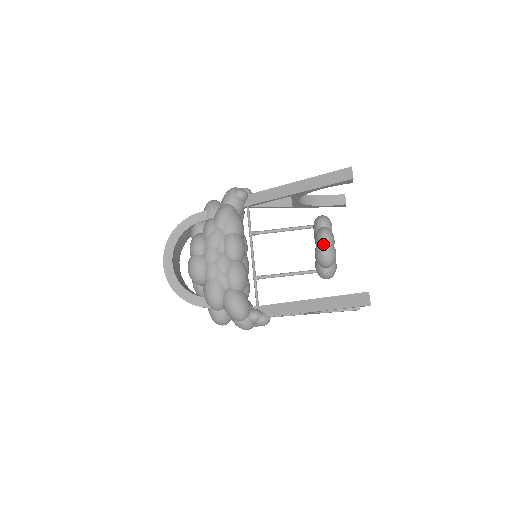
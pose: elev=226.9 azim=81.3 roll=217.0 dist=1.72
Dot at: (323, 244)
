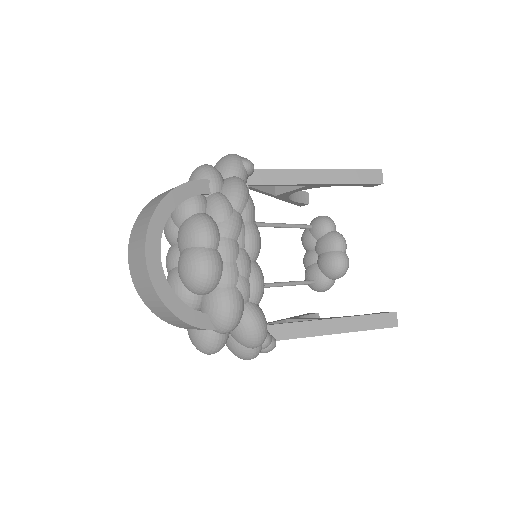
Dot at: (342, 252)
